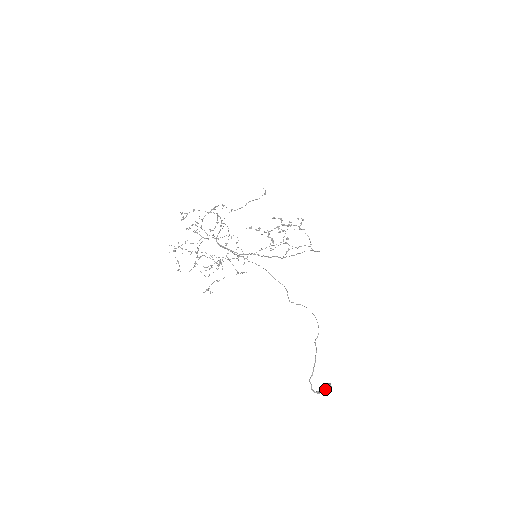
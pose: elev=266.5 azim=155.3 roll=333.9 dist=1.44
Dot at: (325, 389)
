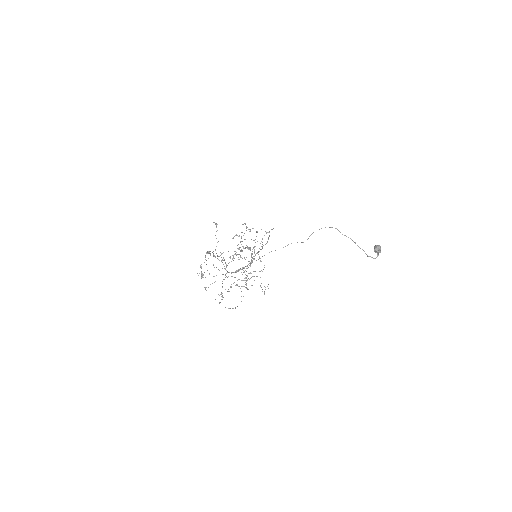
Dot at: (378, 250)
